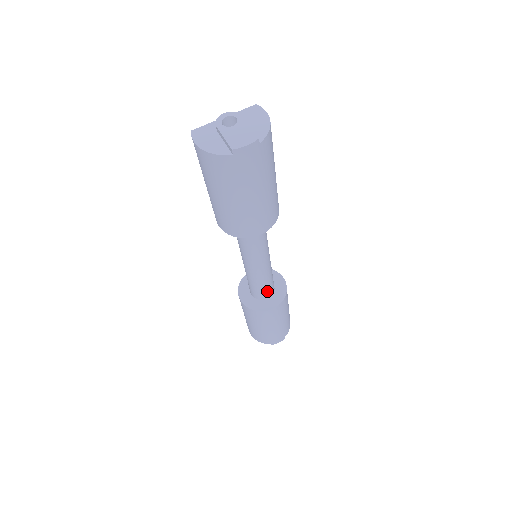
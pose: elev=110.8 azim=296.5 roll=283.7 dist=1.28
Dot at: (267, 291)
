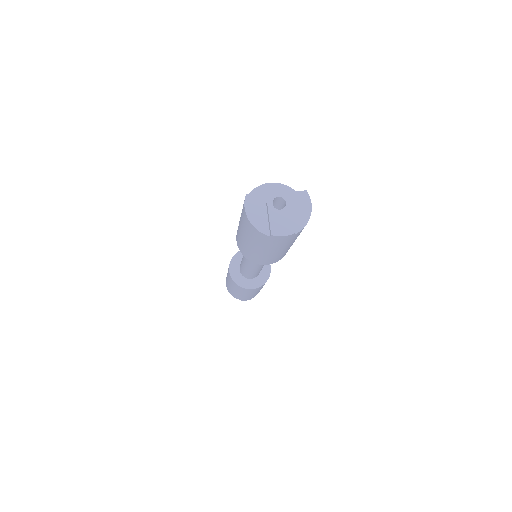
Dot at: (253, 276)
